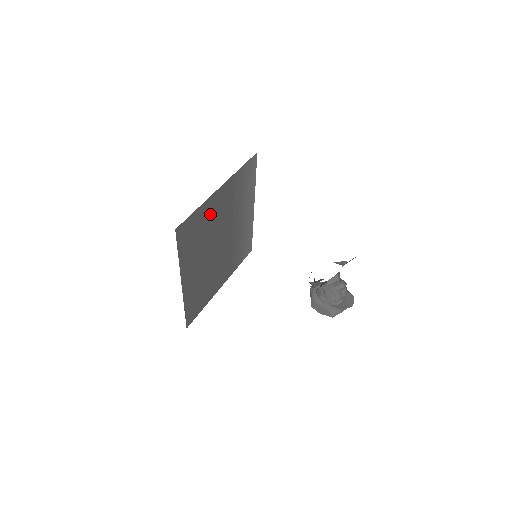
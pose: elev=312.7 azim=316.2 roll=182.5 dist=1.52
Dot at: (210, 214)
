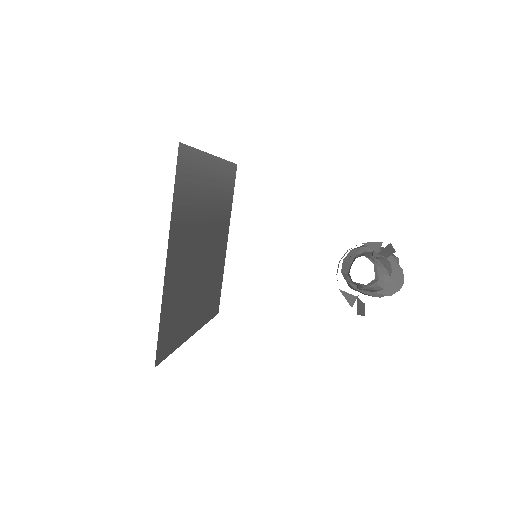
Dot at: (175, 282)
